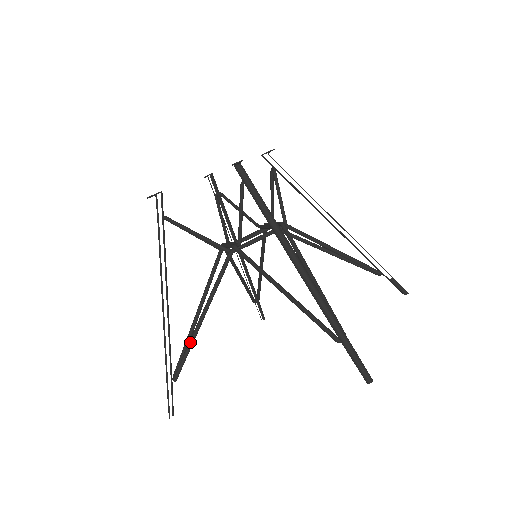
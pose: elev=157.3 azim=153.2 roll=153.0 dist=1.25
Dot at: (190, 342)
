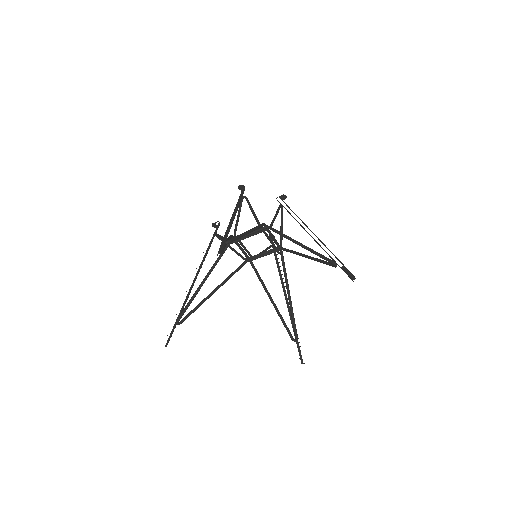
Dot at: (192, 296)
